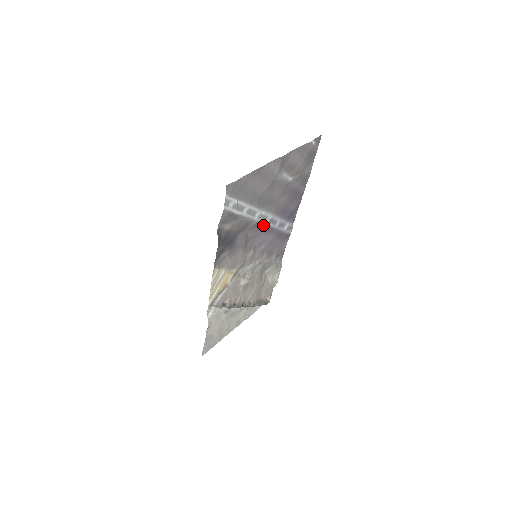
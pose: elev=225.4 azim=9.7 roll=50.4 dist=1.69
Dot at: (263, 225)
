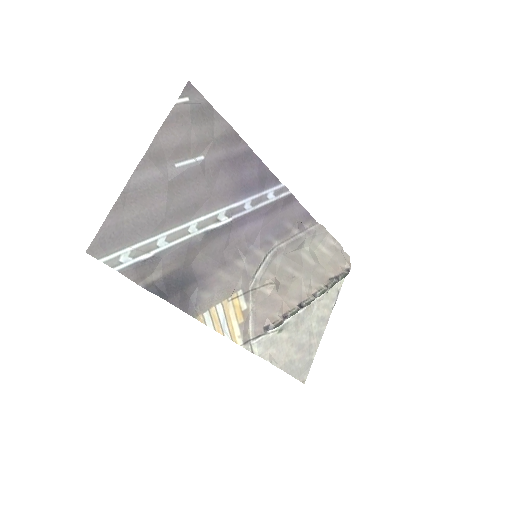
Dot at: (221, 227)
